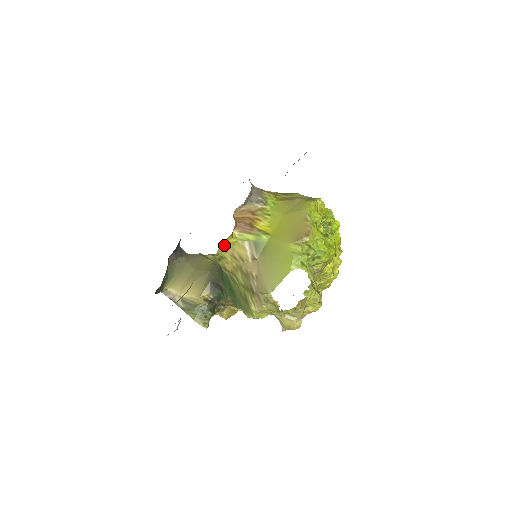
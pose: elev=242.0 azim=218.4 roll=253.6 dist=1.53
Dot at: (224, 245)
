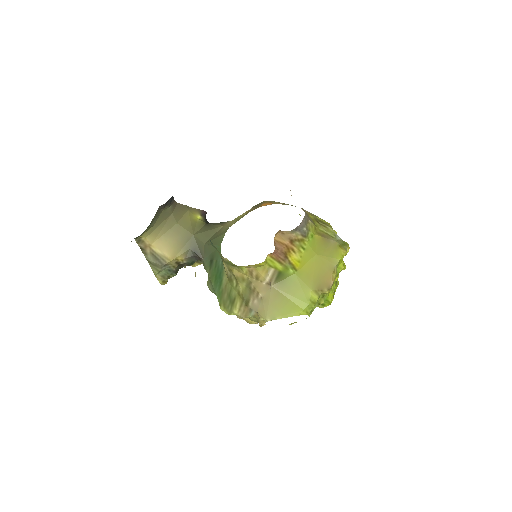
Dot at: occluded
